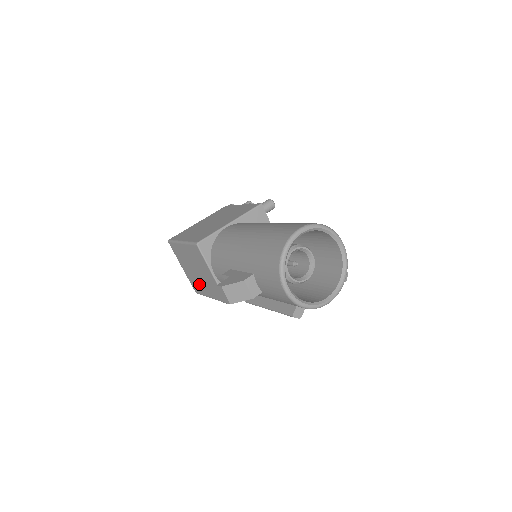
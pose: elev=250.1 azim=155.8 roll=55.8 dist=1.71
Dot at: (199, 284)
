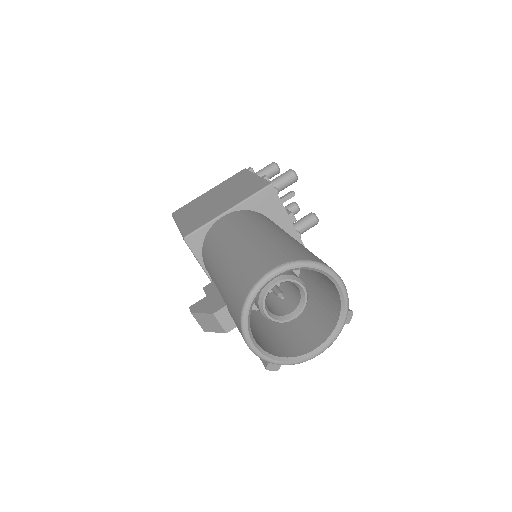
Dot at: occluded
